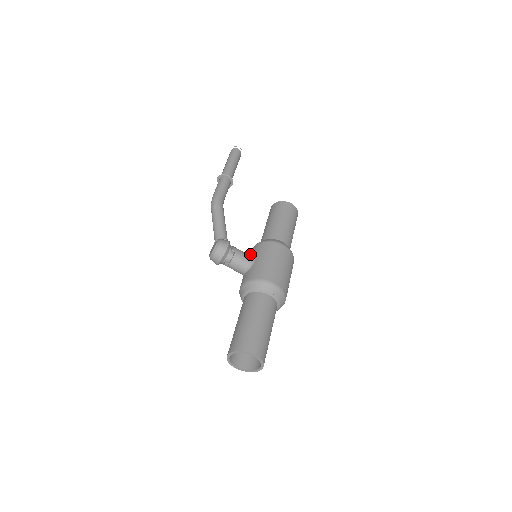
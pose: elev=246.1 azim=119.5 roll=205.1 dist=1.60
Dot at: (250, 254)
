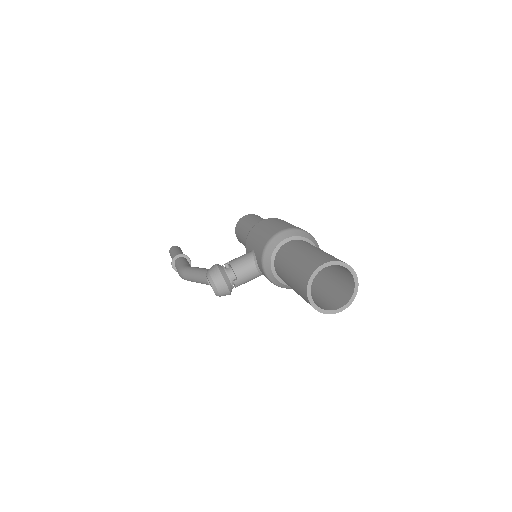
Dot at: occluded
